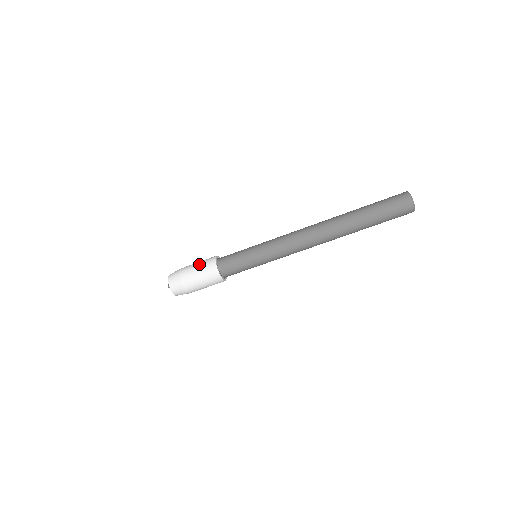
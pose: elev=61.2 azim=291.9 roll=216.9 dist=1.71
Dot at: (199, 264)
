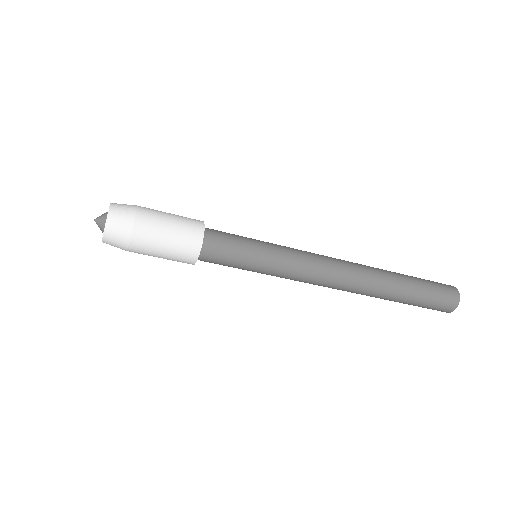
Dot at: (175, 215)
